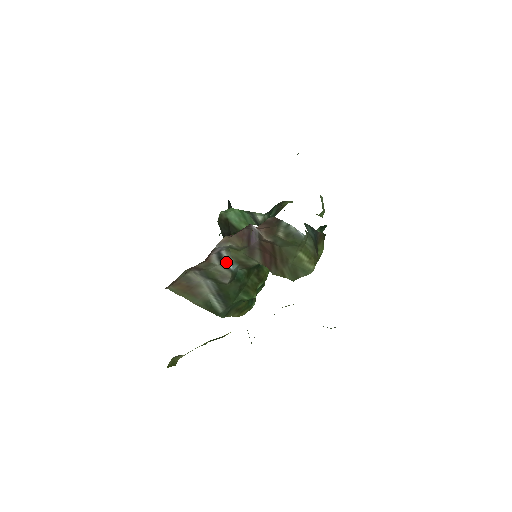
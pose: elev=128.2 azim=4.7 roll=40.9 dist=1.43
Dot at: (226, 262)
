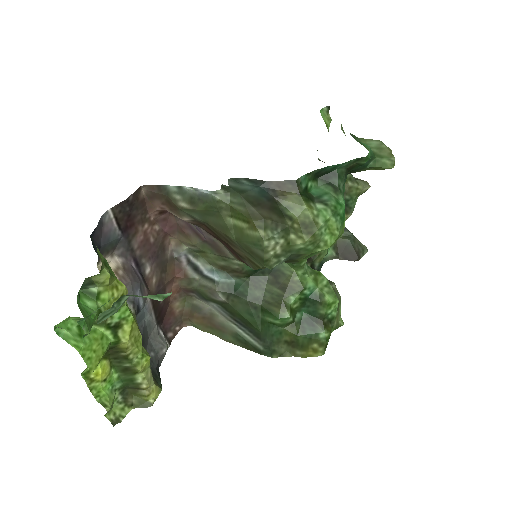
Dot at: (207, 273)
